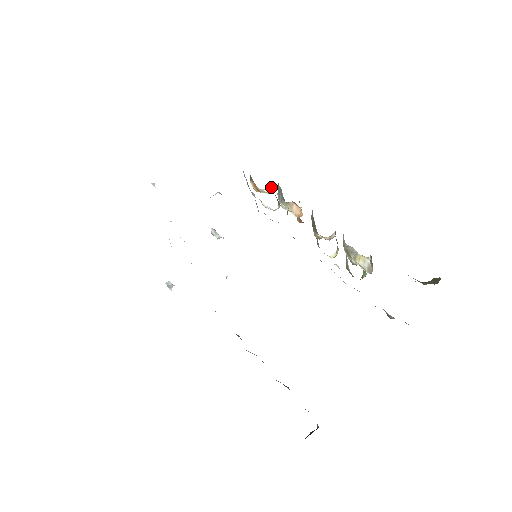
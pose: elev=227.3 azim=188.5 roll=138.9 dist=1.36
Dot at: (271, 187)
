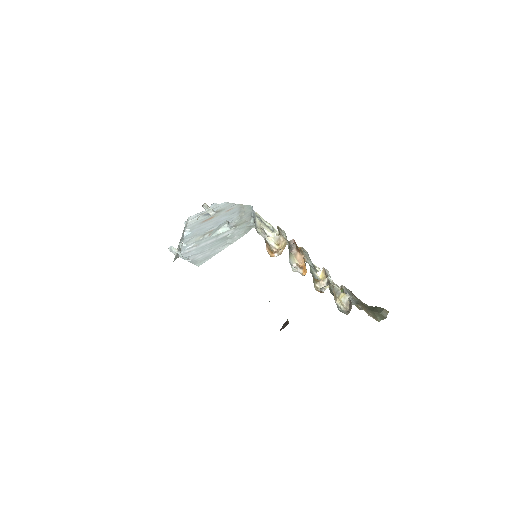
Dot at: (279, 237)
